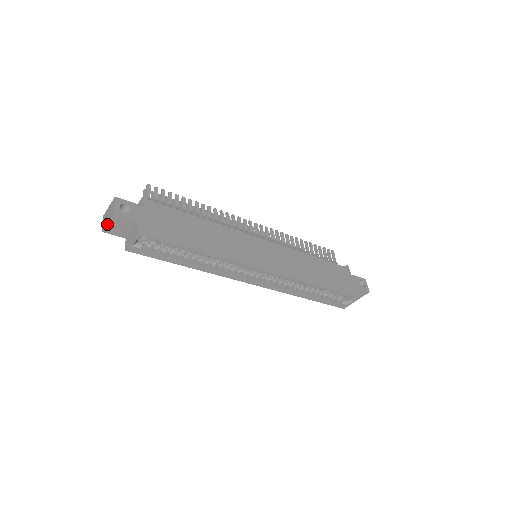
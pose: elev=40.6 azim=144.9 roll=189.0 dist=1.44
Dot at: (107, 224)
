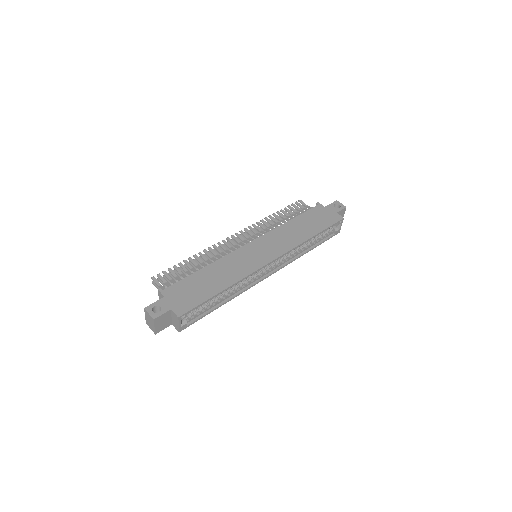
Dot at: (155, 328)
